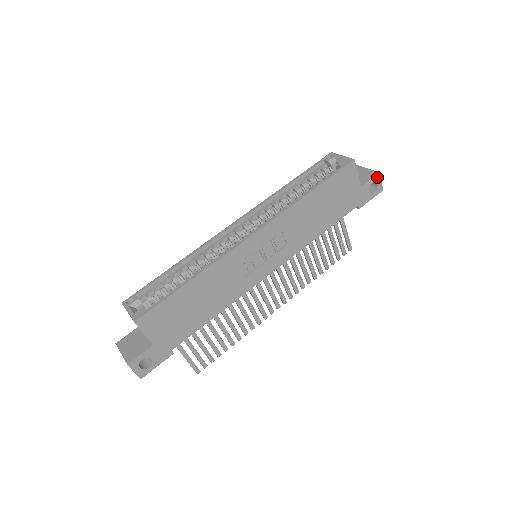
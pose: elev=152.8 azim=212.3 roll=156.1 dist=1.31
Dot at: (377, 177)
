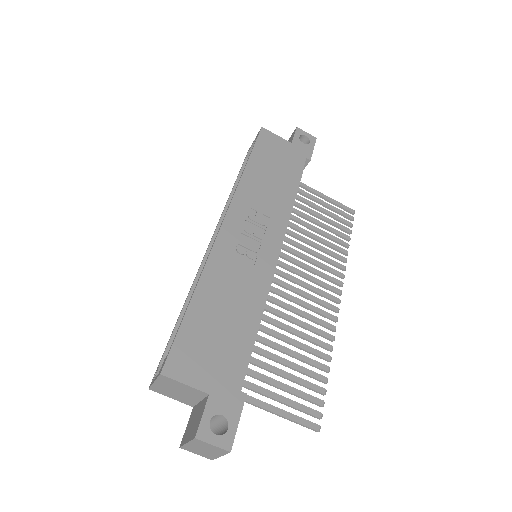
Dot at: (299, 131)
